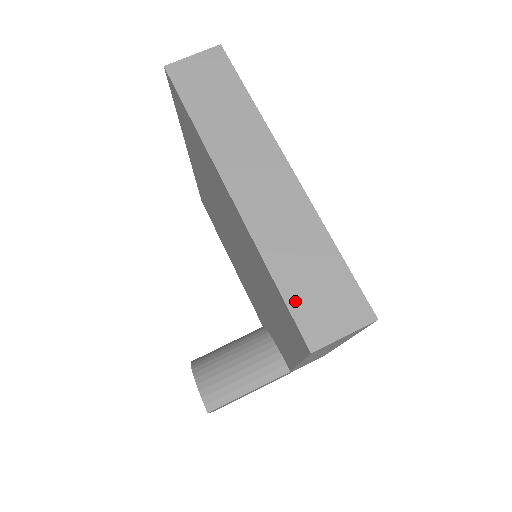
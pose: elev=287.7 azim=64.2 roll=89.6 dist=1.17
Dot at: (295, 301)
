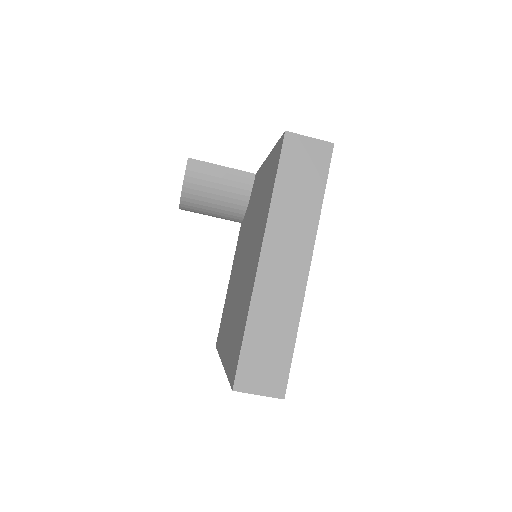
Dot at: occluded
